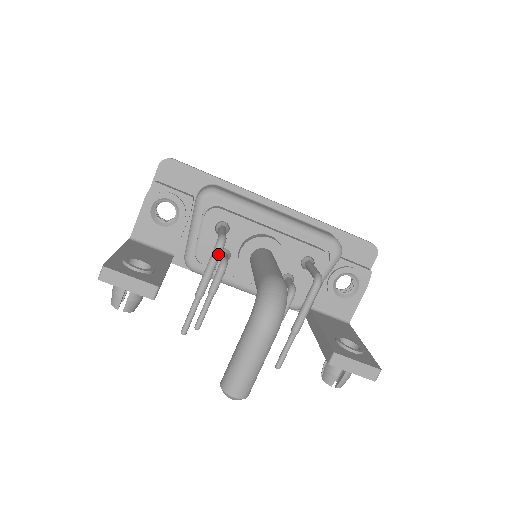
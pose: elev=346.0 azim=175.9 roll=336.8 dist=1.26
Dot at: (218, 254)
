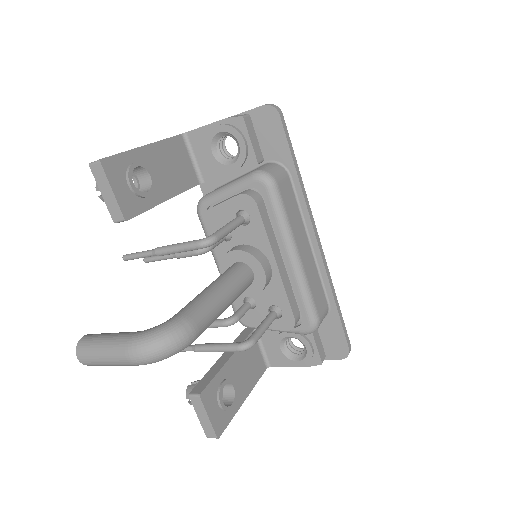
Dot at: (195, 248)
